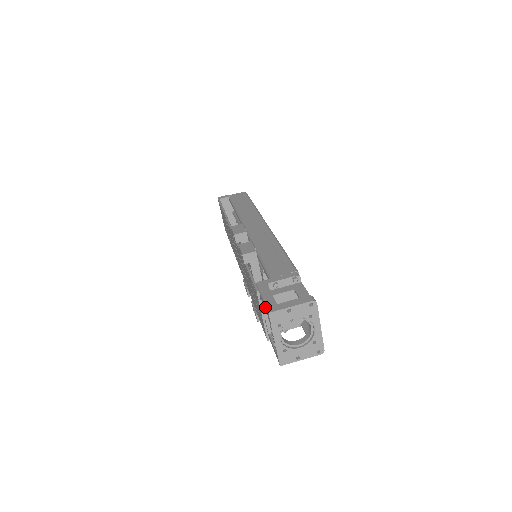
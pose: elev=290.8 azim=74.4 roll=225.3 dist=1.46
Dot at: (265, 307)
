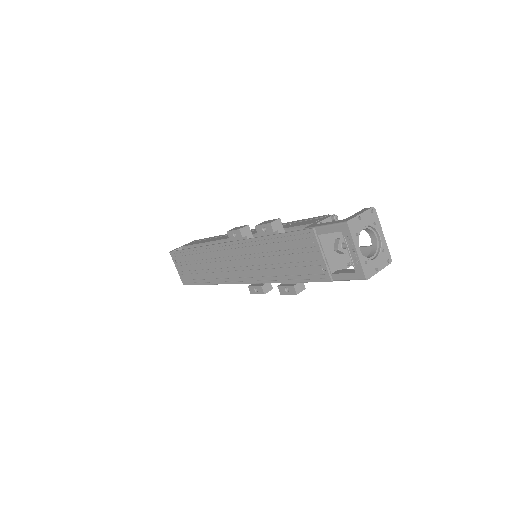
Dot at: (335, 227)
